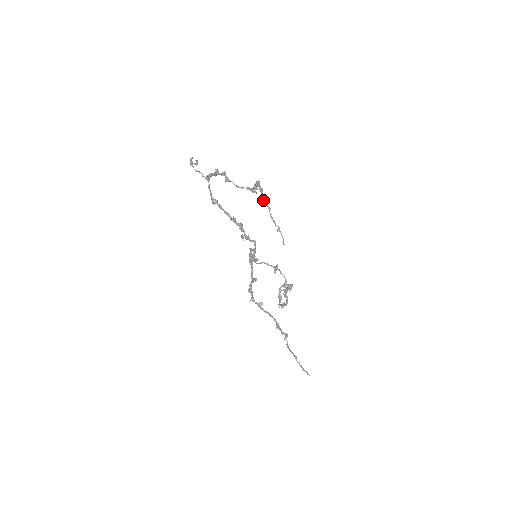
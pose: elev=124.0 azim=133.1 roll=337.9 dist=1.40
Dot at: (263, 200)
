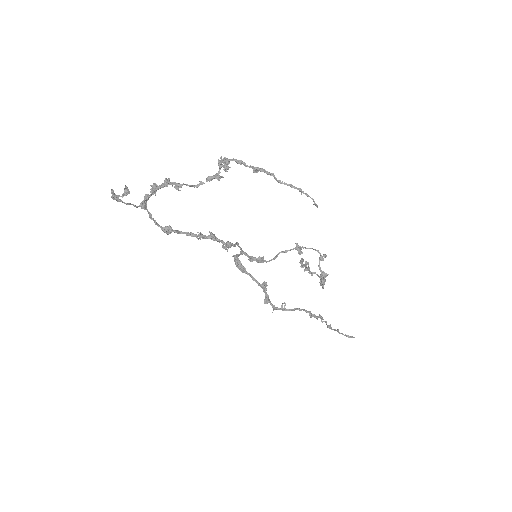
Dot at: (256, 171)
